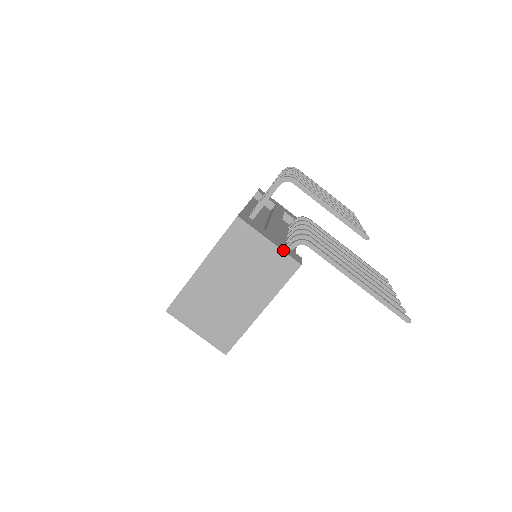
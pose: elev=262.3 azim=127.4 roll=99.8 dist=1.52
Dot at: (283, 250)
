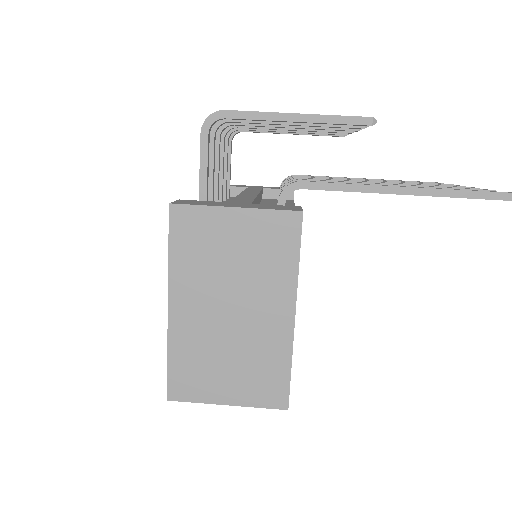
Dot at: (263, 208)
